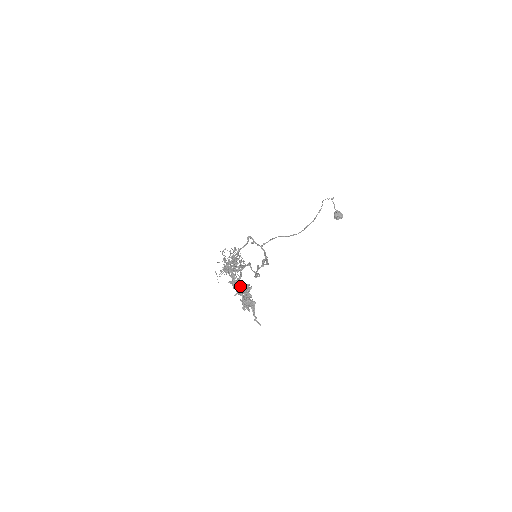
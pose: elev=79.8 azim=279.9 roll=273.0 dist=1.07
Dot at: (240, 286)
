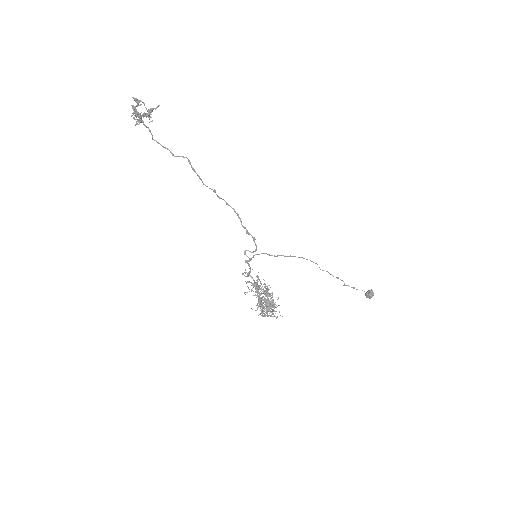
Dot at: (139, 114)
